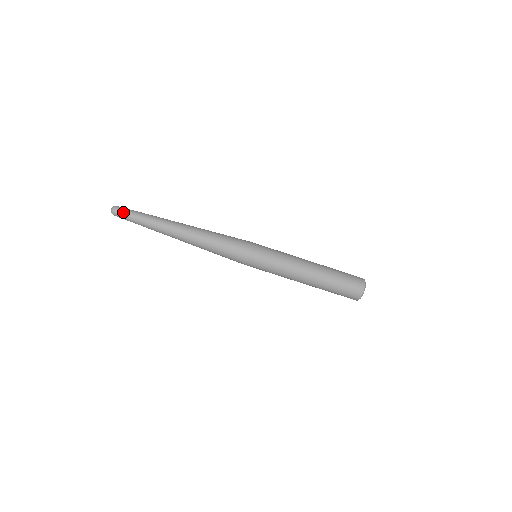
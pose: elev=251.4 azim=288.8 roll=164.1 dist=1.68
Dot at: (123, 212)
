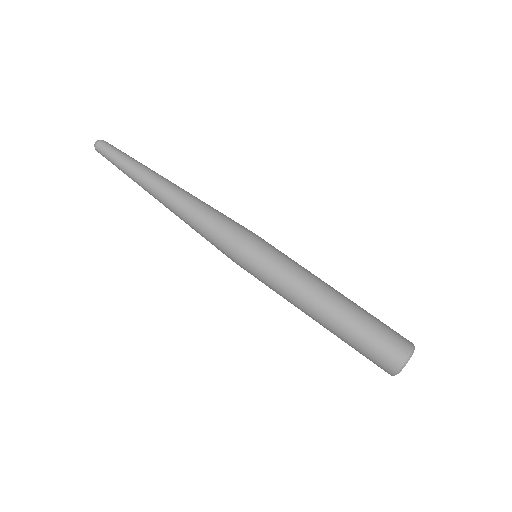
Dot at: (105, 150)
